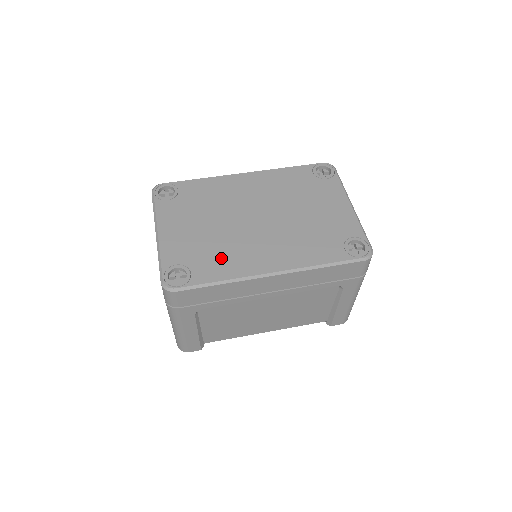
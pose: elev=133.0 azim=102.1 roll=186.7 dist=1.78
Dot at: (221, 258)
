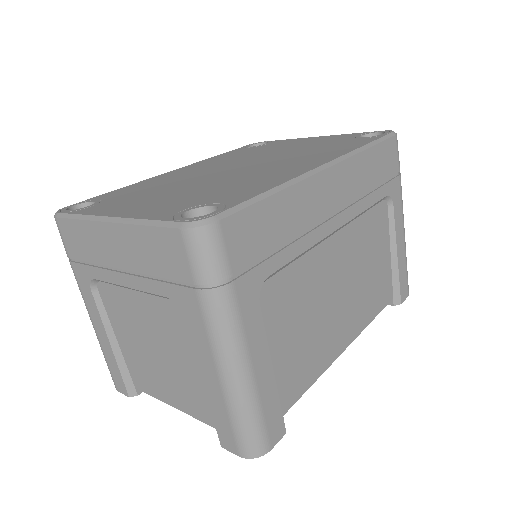
Dot at: (241, 185)
